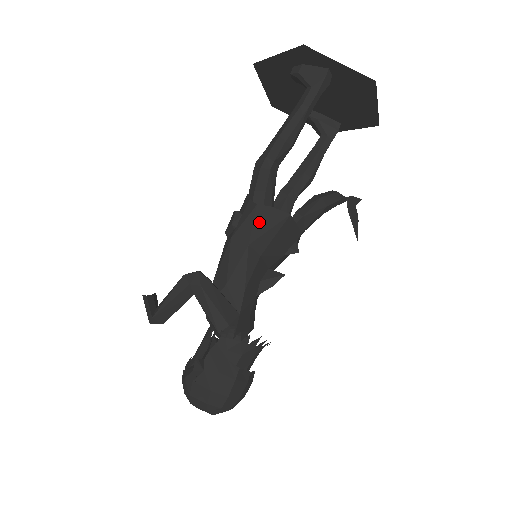
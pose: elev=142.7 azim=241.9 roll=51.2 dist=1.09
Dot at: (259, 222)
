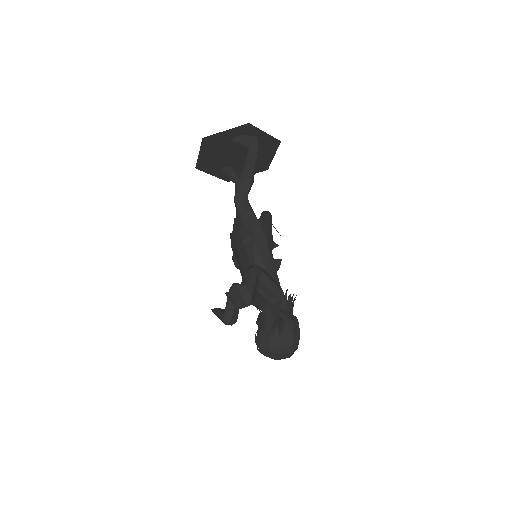
Dot at: (264, 229)
